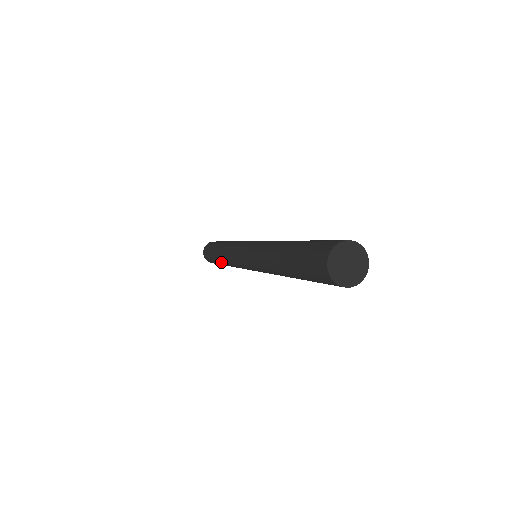
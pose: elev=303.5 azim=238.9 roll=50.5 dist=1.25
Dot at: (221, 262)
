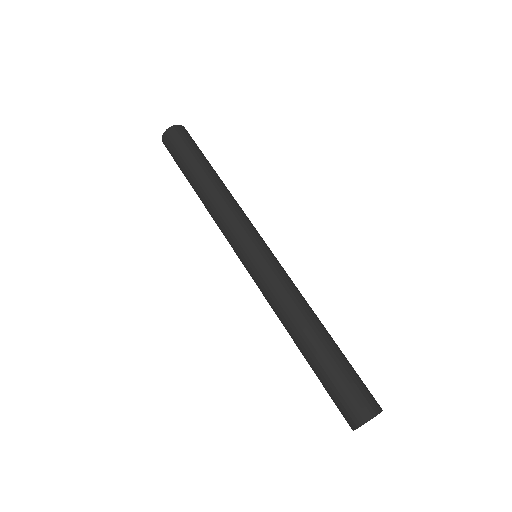
Dot at: occluded
